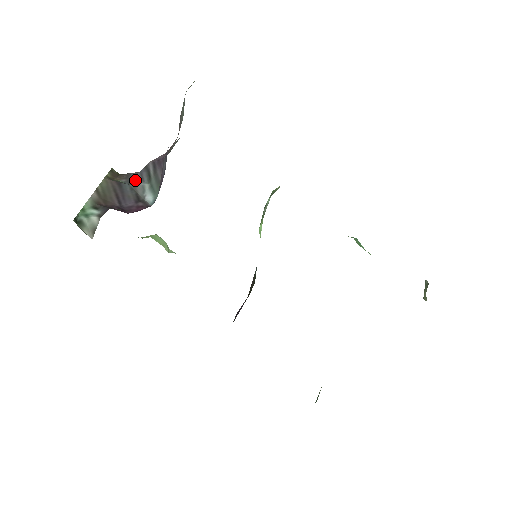
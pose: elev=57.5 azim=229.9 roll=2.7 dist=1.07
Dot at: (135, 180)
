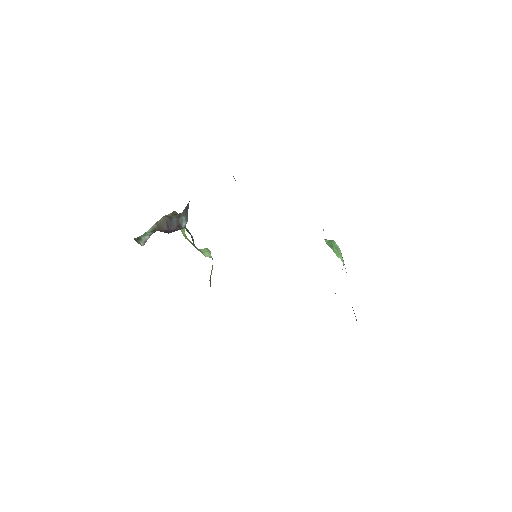
Dot at: (180, 216)
